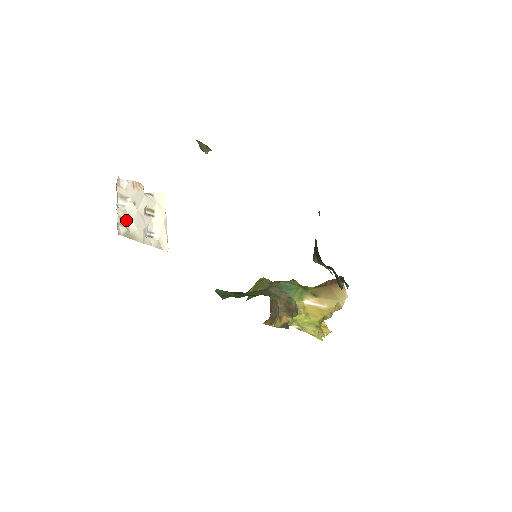
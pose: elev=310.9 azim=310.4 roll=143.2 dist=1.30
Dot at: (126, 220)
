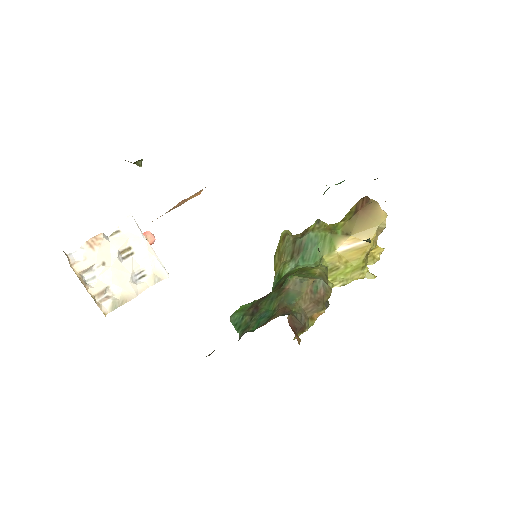
Dot at: (105, 290)
